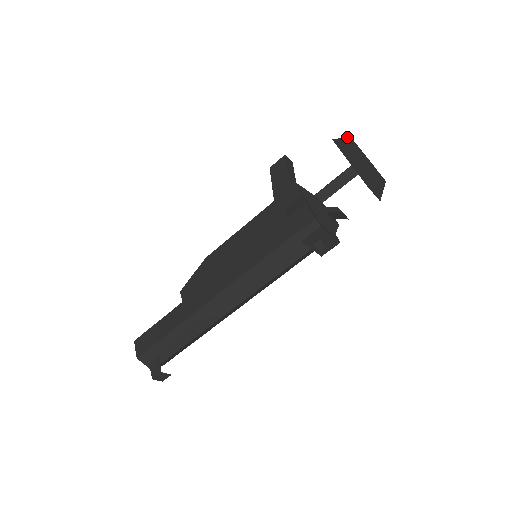
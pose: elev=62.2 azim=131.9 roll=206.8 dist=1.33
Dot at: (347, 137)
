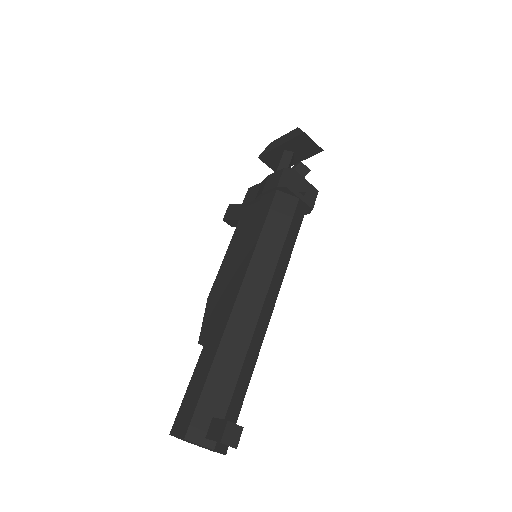
Dot at: occluded
